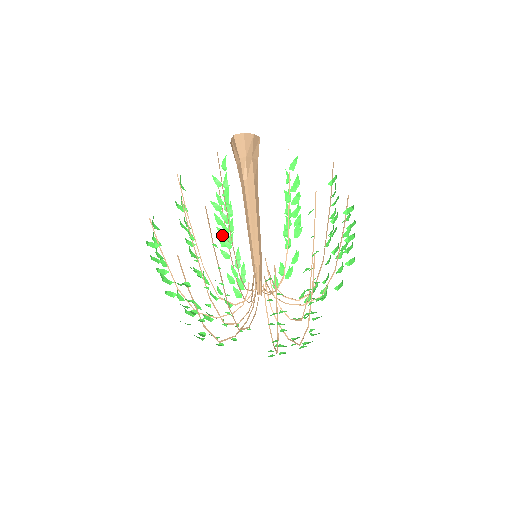
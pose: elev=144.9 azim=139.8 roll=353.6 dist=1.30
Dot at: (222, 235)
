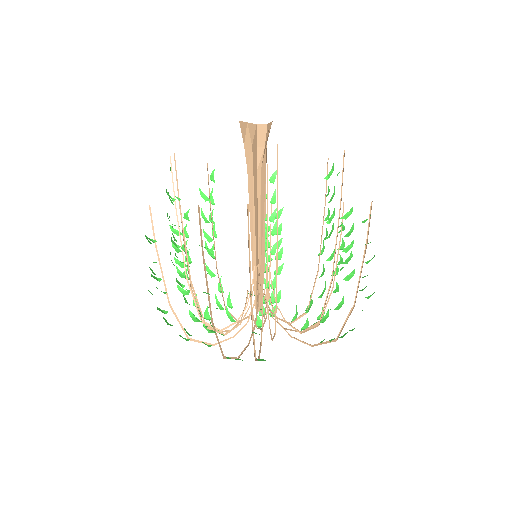
Dot at: occluded
